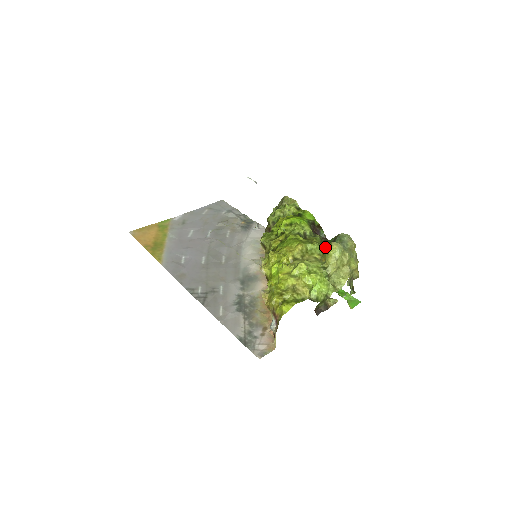
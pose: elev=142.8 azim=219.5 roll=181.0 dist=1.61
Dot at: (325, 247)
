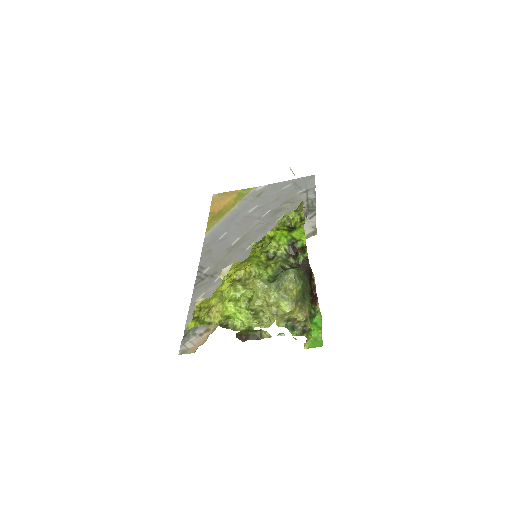
Dot at: (273, 277)
